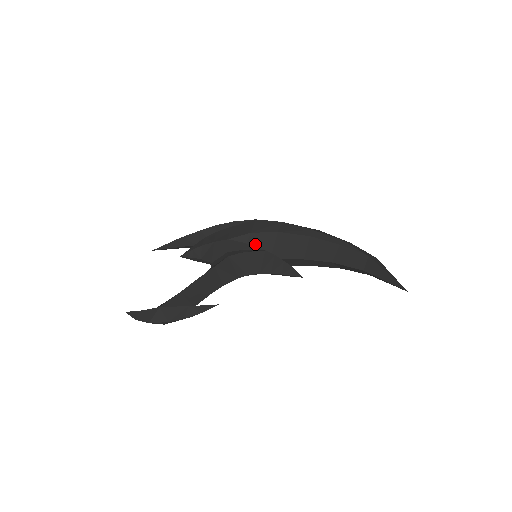
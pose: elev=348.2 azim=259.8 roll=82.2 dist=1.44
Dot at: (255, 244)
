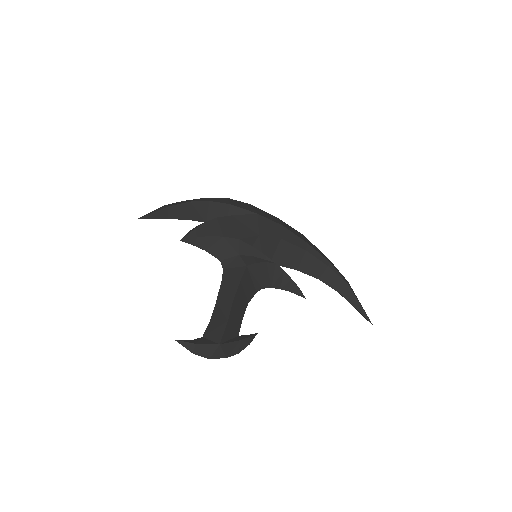
Dot at: (261, 247)
